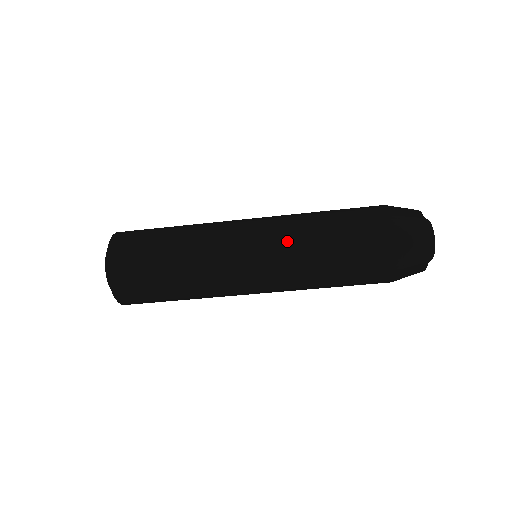
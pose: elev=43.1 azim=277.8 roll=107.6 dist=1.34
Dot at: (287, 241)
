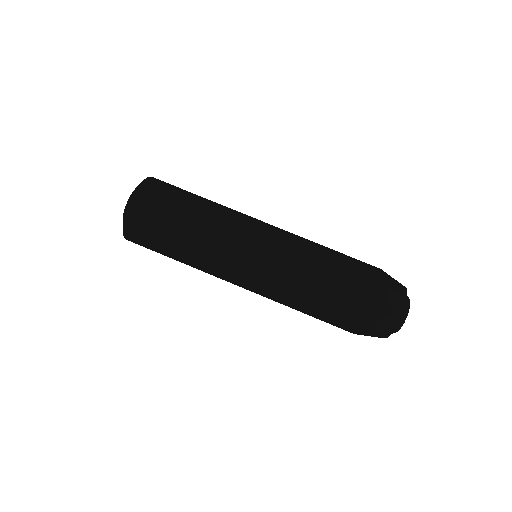
Dot at: (293, 246)
